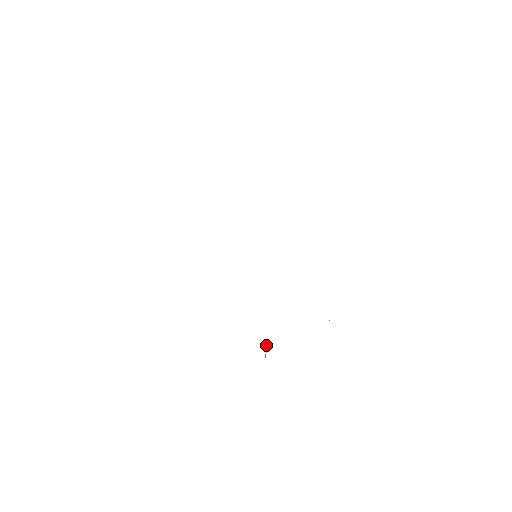
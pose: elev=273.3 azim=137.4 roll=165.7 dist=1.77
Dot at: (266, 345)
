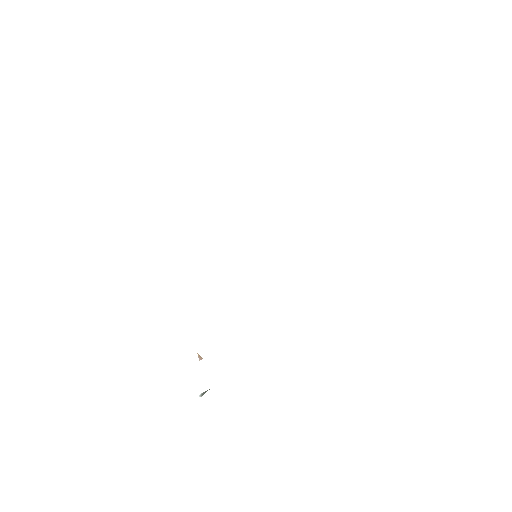
Dot at: occluded
